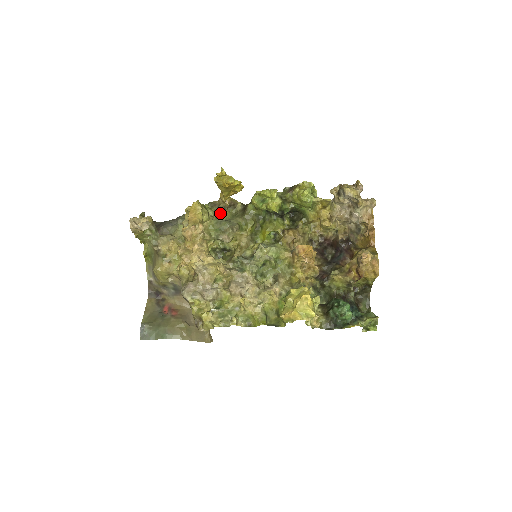
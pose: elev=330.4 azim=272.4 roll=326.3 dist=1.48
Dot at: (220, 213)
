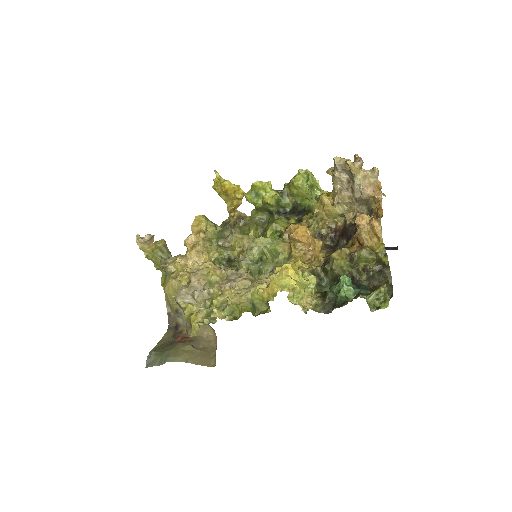
Dot at: occluded
